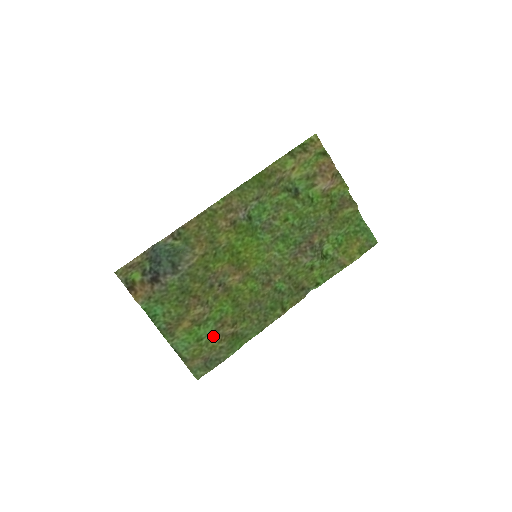
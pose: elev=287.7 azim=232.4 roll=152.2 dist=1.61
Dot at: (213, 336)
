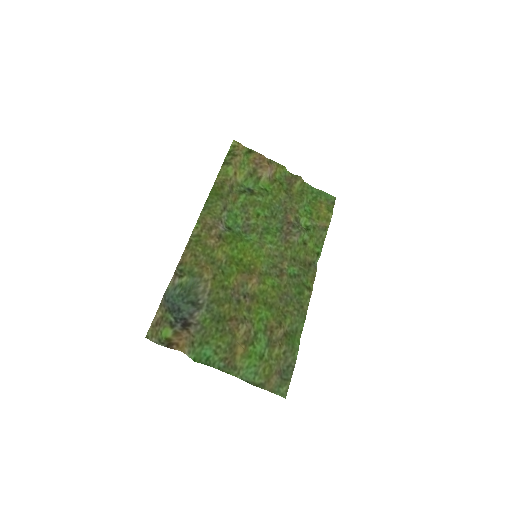
Dot at: (270, 346)
